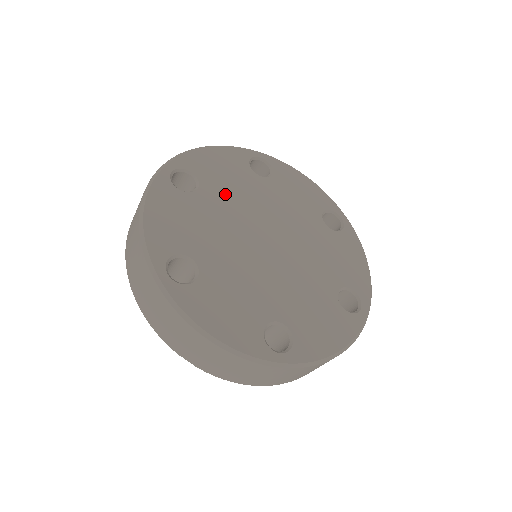
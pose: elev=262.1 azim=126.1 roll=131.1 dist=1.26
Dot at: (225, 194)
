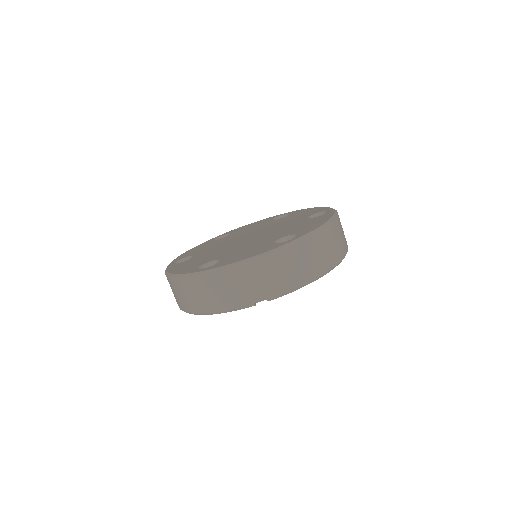
Dot at: occluded
